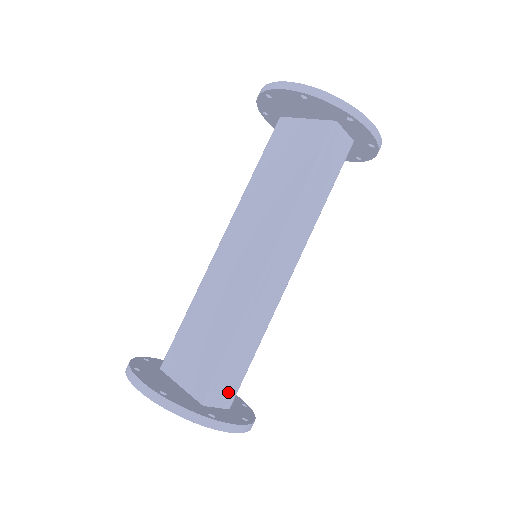
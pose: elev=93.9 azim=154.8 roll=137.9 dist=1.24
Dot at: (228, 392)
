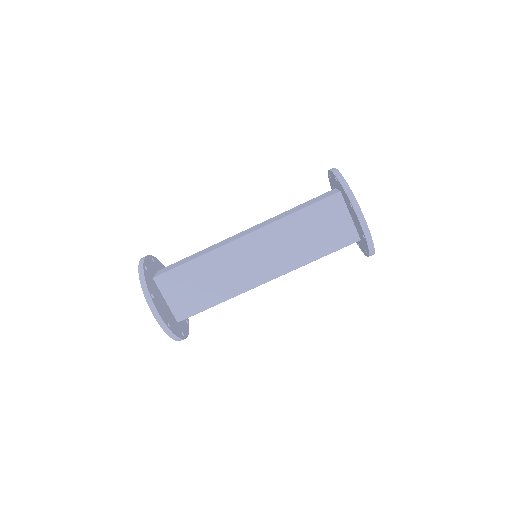
Dot at: occluded
